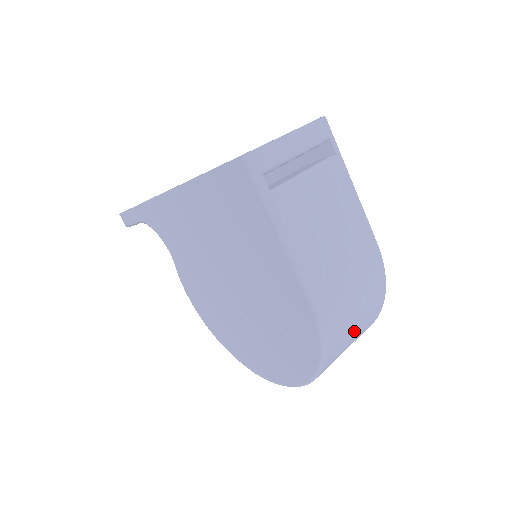
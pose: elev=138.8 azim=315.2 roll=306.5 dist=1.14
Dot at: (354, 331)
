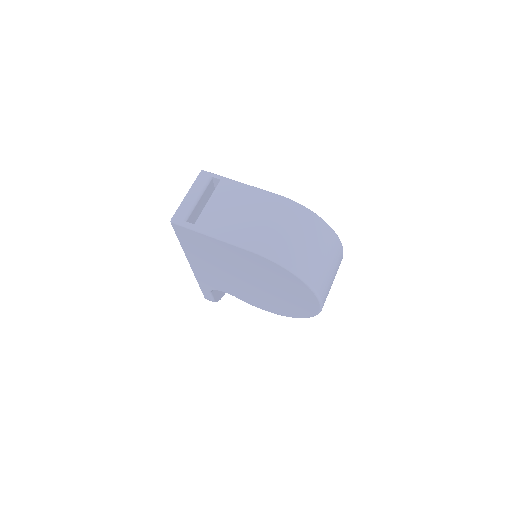
Dot at: (307, 245)
